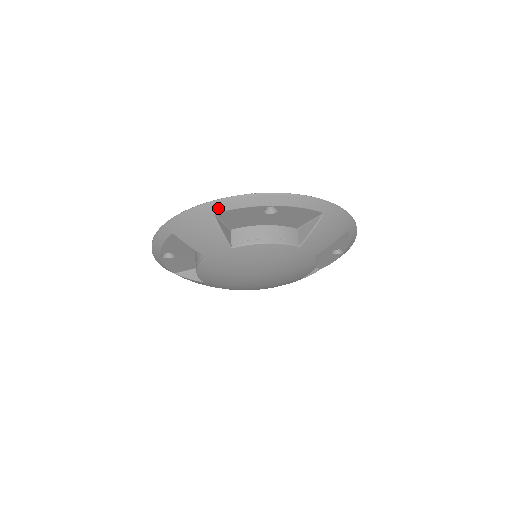
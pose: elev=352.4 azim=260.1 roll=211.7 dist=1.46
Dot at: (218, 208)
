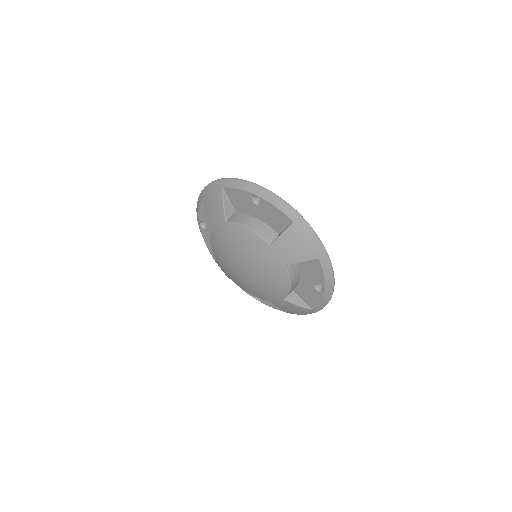
Dot at: (226, 184)
